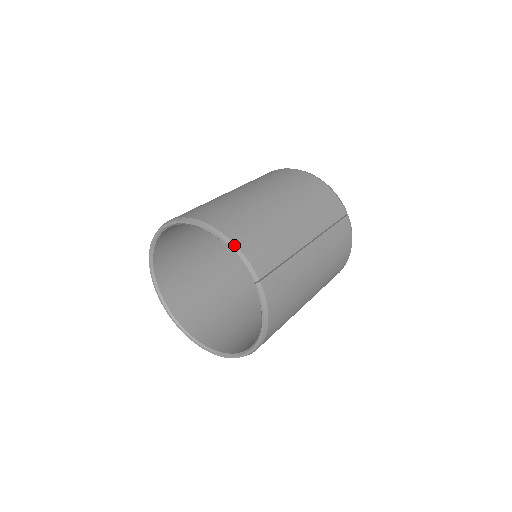
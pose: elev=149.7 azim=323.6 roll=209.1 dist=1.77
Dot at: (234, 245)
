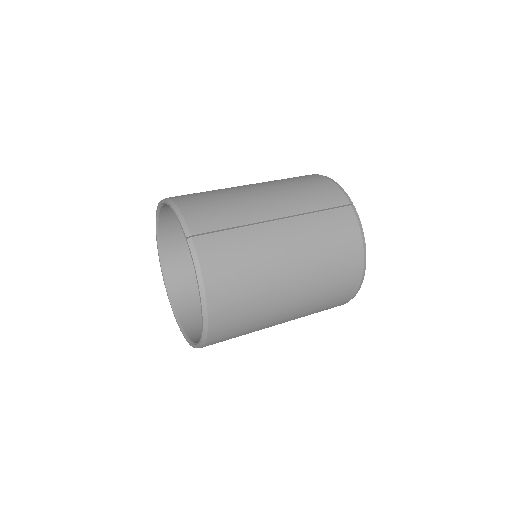
Dot at: (176, 207)
